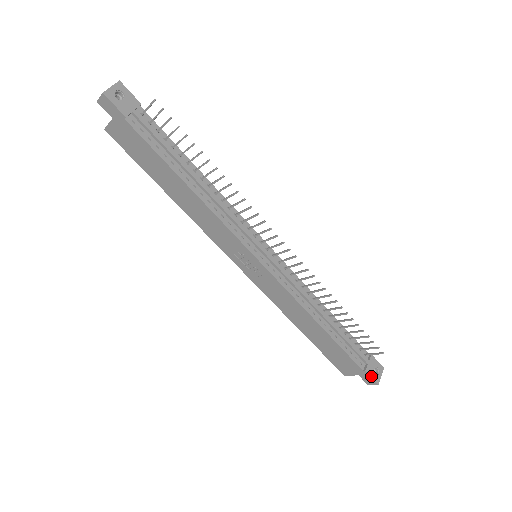
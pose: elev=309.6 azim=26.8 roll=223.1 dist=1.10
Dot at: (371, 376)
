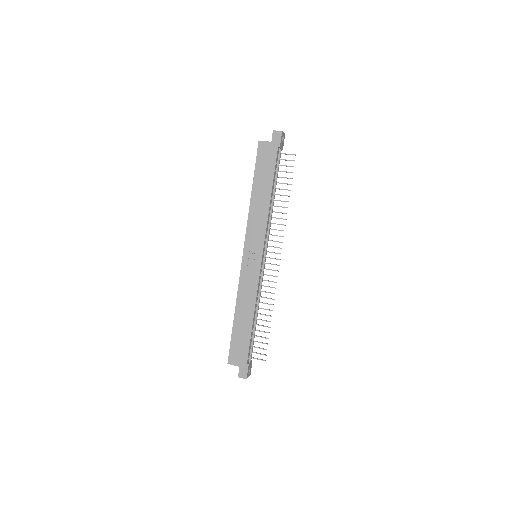
Dot at: (248, 370)
